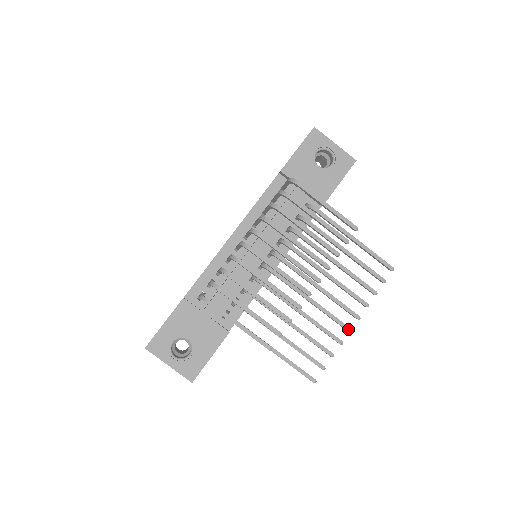
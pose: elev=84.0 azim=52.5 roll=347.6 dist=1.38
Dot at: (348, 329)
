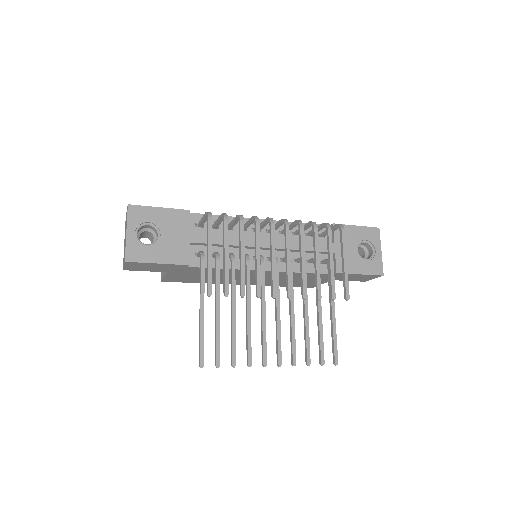
Dot at: (265, 362)
